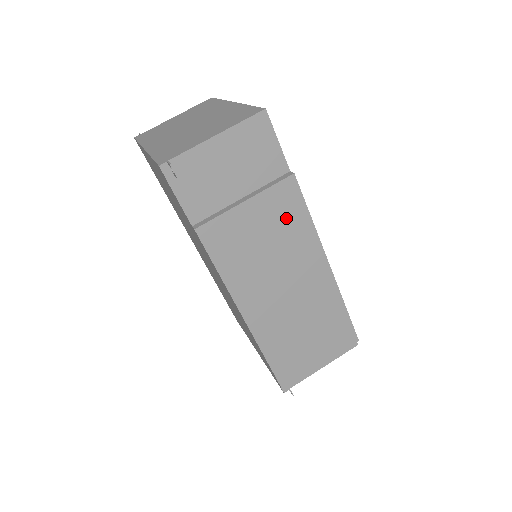
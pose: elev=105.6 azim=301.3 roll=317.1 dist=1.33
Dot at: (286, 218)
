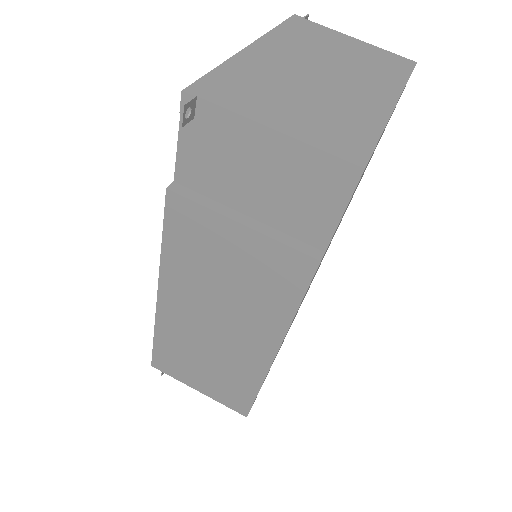
Dot at: (271, 282)
